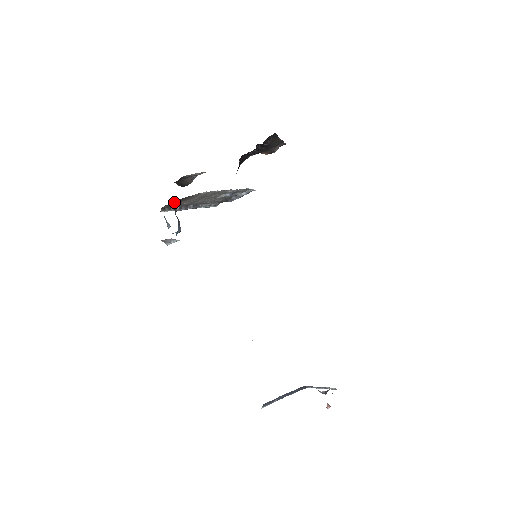
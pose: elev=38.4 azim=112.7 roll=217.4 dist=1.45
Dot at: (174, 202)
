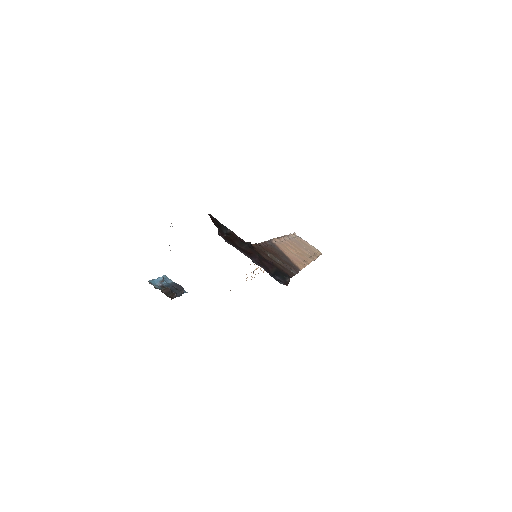
Dot at: (170, 294)
